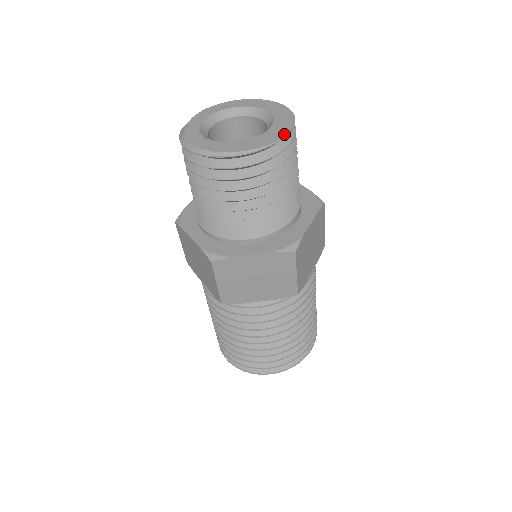
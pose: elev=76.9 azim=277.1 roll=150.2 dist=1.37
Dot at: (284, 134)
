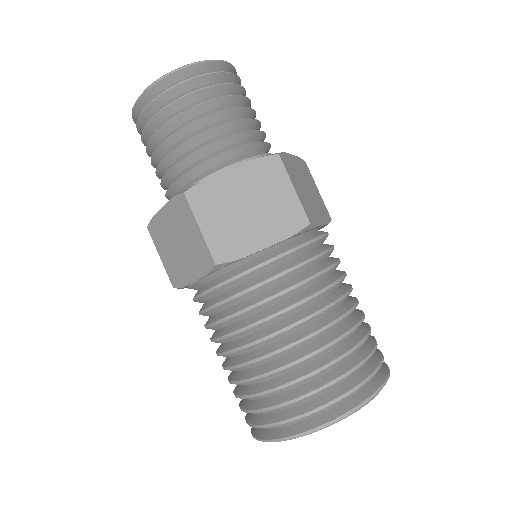
Dot at: (225, 62)
